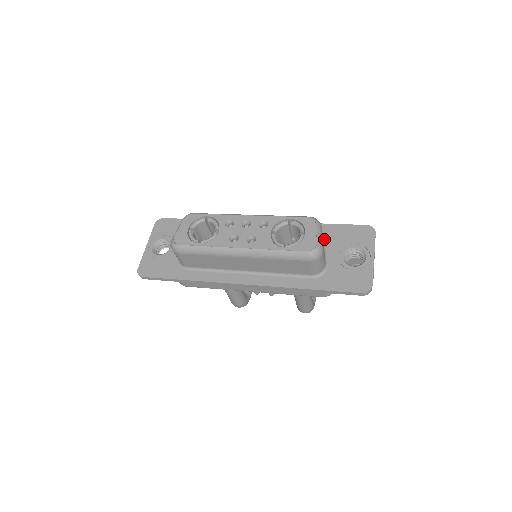
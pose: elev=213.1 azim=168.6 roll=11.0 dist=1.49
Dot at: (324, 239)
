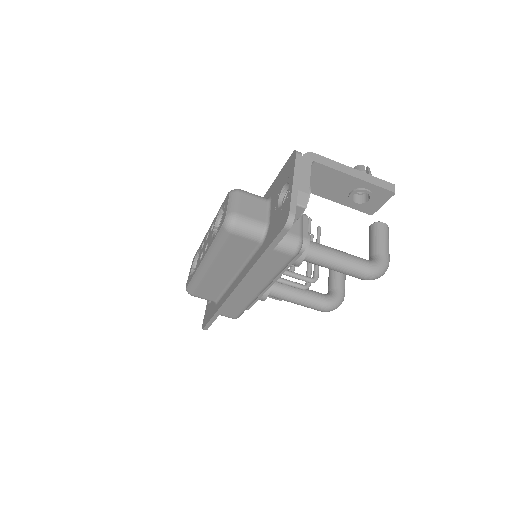
Dot at: (270, 199)
